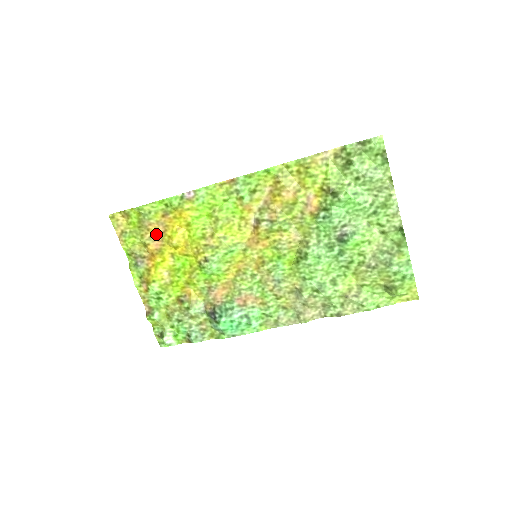
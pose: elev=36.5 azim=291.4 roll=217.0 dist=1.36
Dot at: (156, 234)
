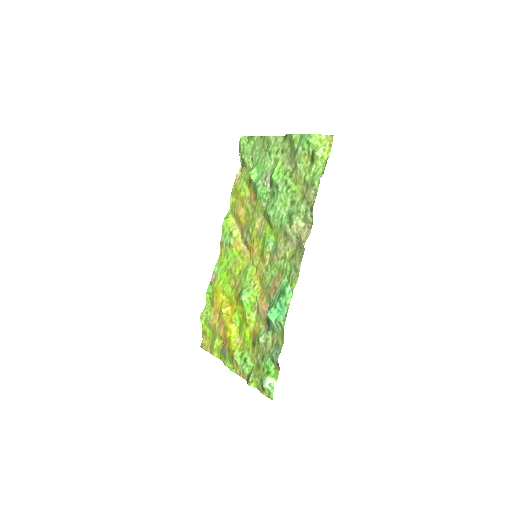
Dot at: (219, 322)
